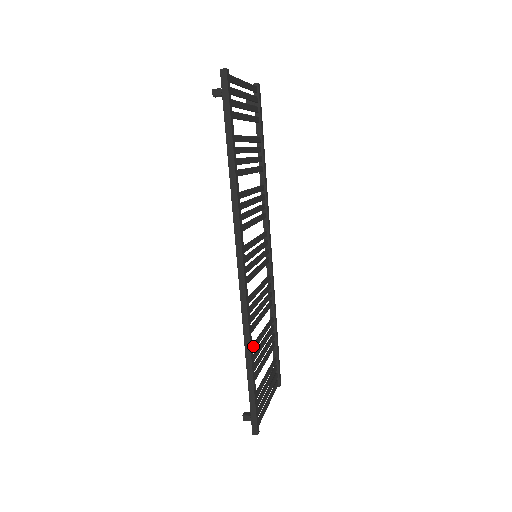
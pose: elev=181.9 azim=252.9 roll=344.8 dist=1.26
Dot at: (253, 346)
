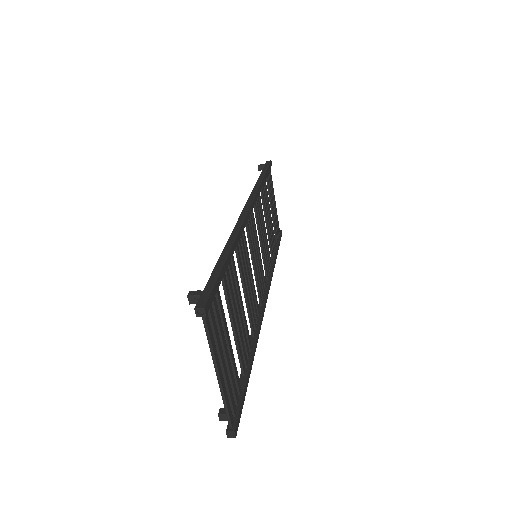
Dot at: (234, 261)
